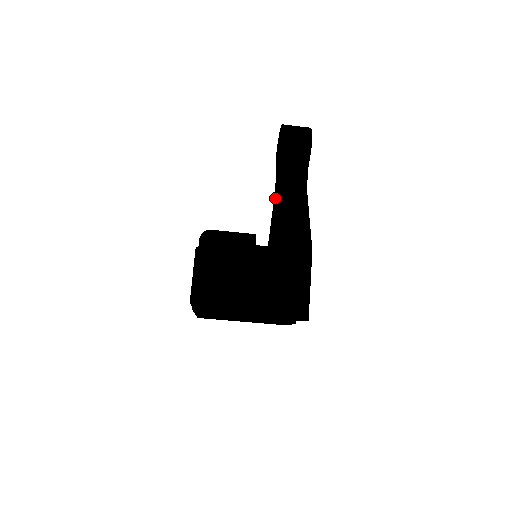
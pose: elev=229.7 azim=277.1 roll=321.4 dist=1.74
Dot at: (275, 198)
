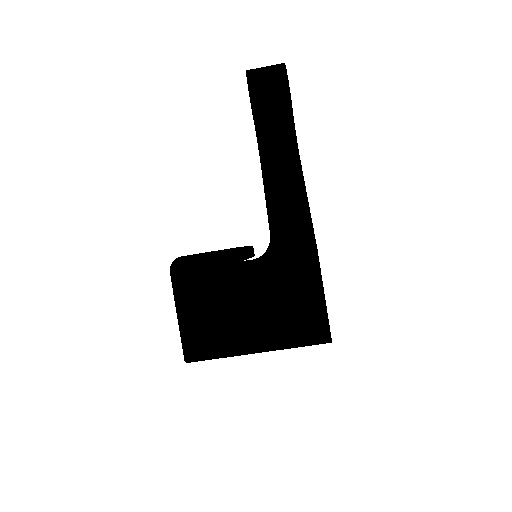
Dot at: occluded
